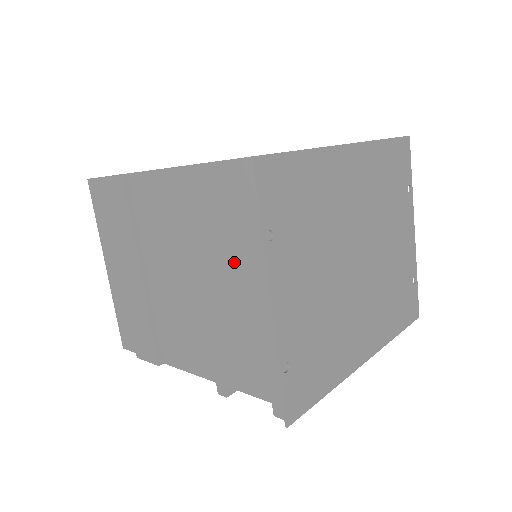
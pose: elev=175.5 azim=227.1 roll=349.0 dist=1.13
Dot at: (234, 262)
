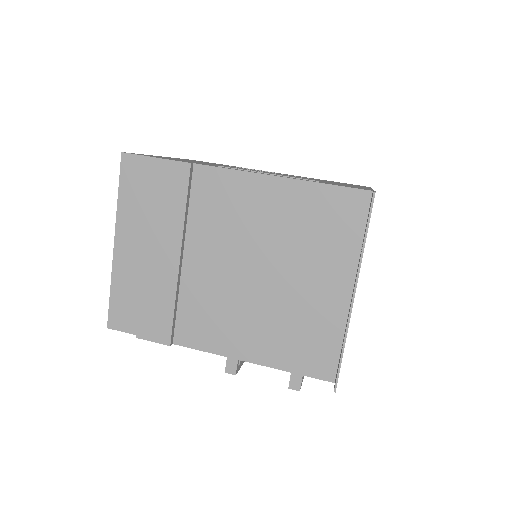
Dot at: (306, 262)
